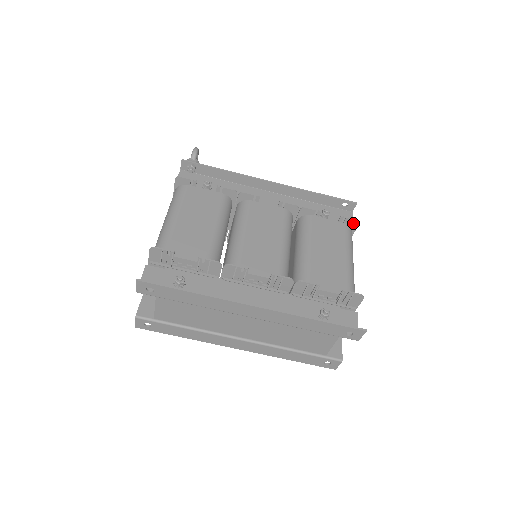
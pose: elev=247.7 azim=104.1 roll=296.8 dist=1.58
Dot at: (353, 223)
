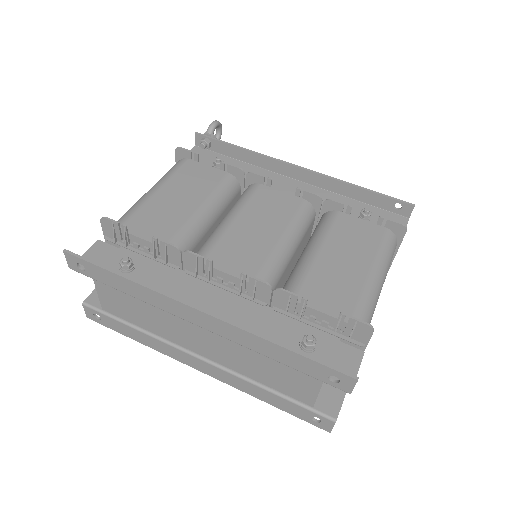
Dot at: (398, 229)
